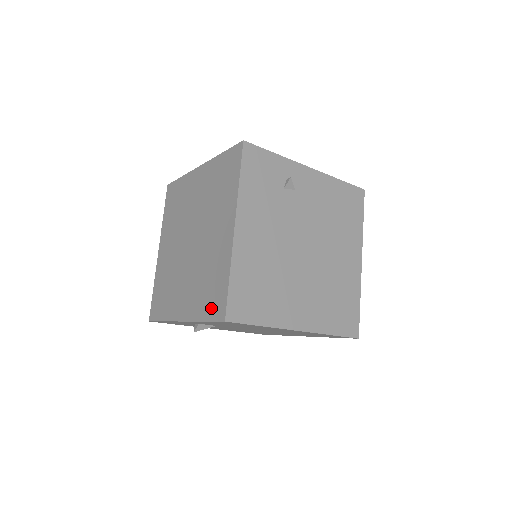
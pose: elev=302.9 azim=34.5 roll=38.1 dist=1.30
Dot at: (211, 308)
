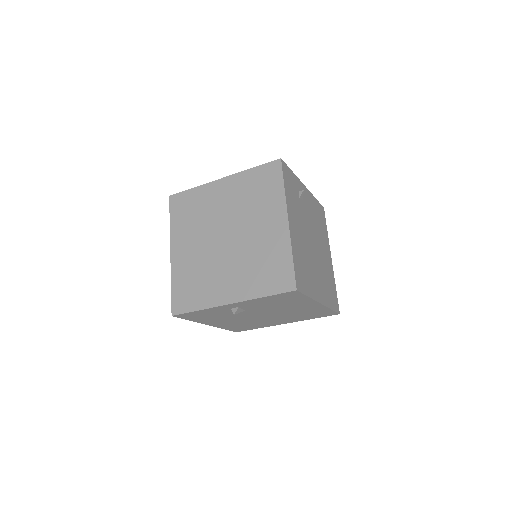
Dot at: (274, 284)
